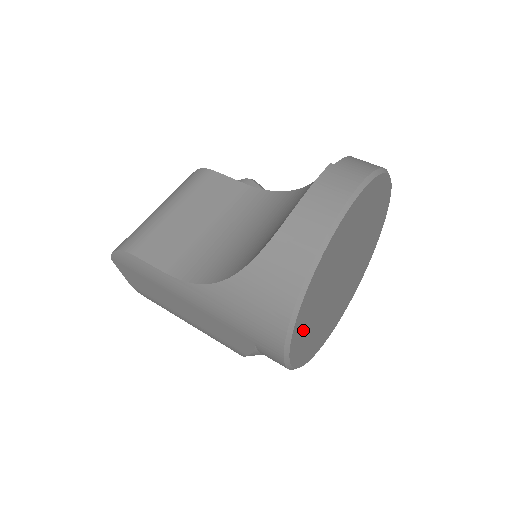
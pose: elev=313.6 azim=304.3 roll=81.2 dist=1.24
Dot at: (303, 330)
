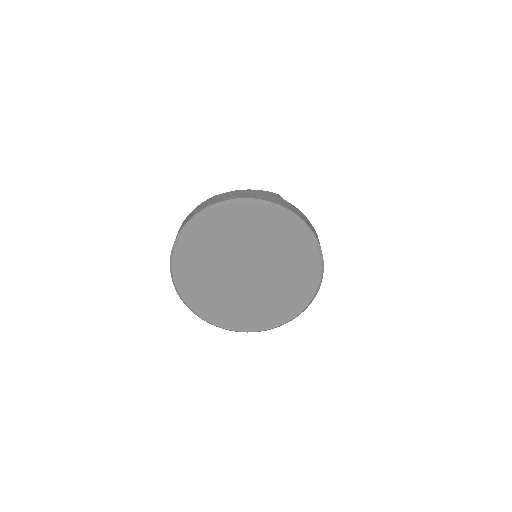
Dot at: (199, 297)
